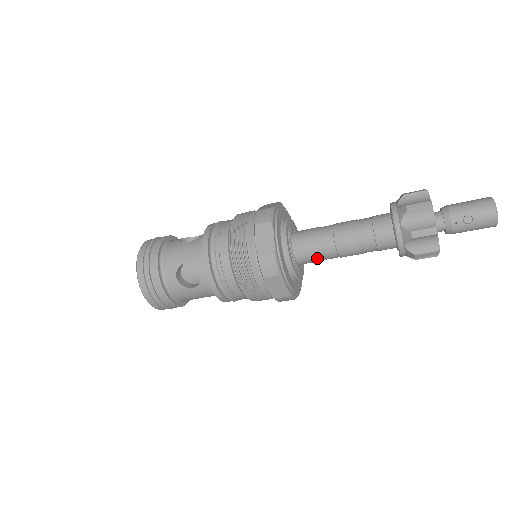
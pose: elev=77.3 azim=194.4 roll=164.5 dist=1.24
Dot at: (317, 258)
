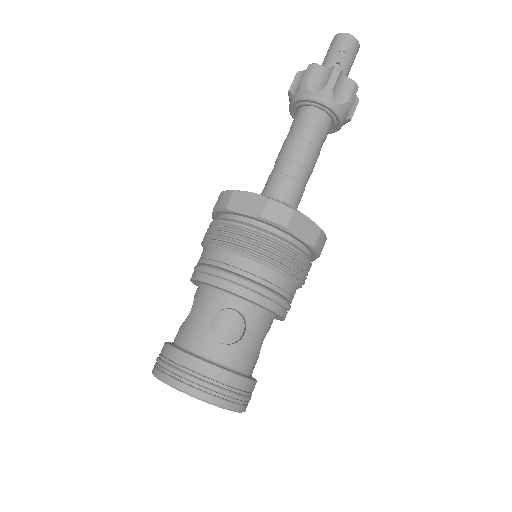
Dot at: (298, 190)
